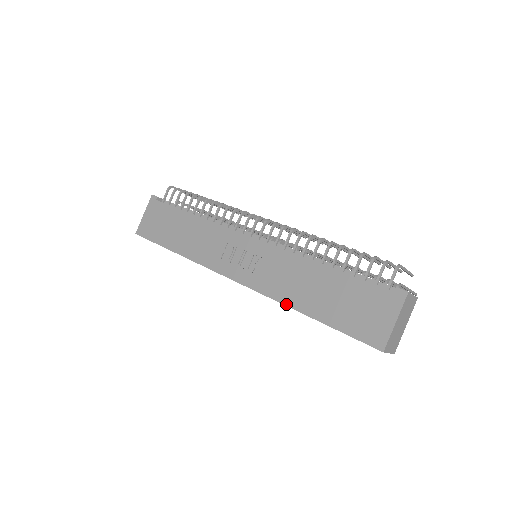
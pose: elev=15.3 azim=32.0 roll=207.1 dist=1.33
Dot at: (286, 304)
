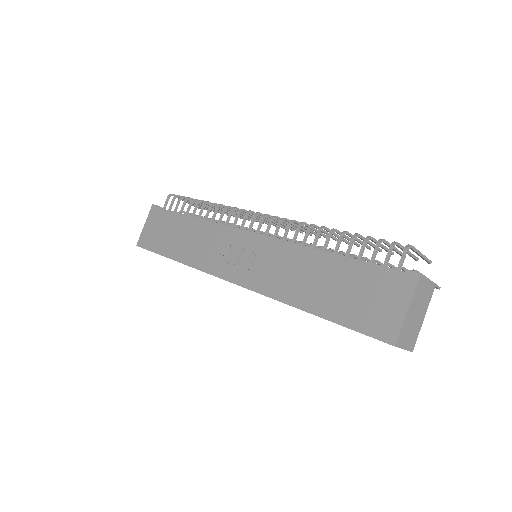
Dot at: (285, 302)
